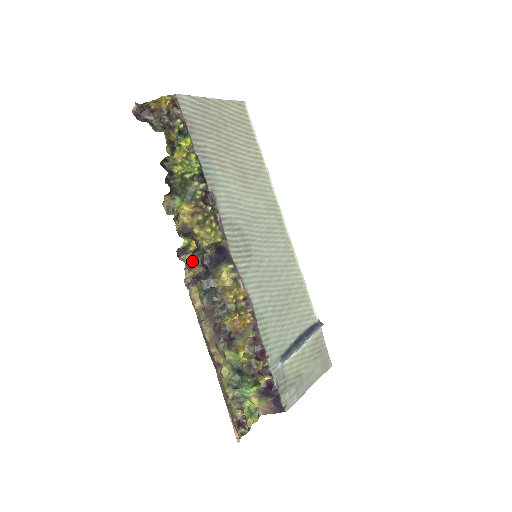
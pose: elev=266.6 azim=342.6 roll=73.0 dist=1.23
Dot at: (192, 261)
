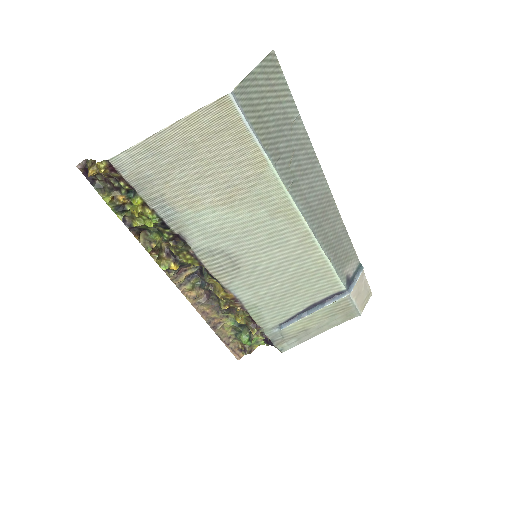
Dot at: (182, 269)
